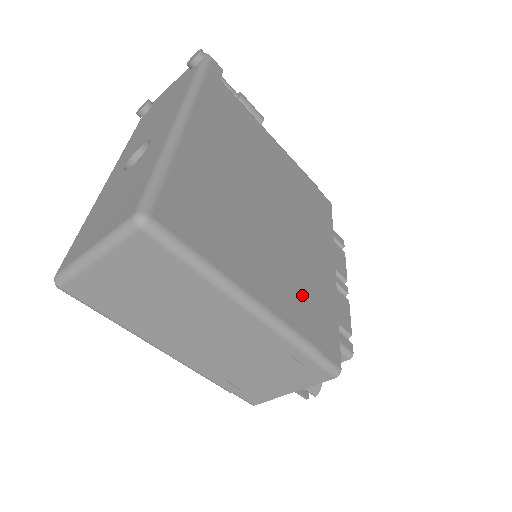
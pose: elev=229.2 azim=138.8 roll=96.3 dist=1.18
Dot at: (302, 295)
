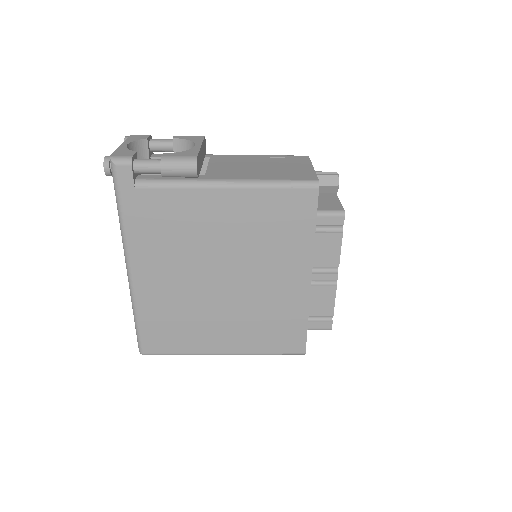
Dot at: (262, 328)
